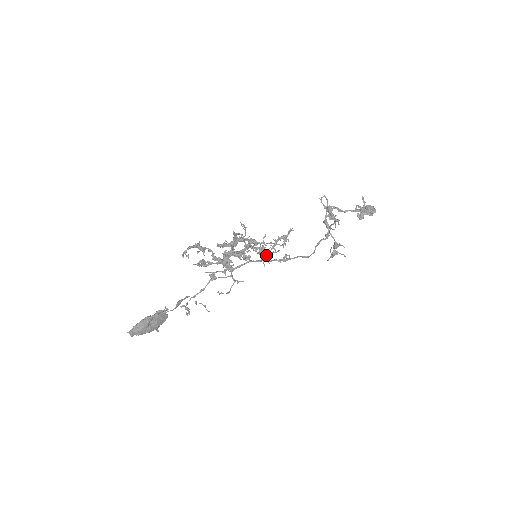
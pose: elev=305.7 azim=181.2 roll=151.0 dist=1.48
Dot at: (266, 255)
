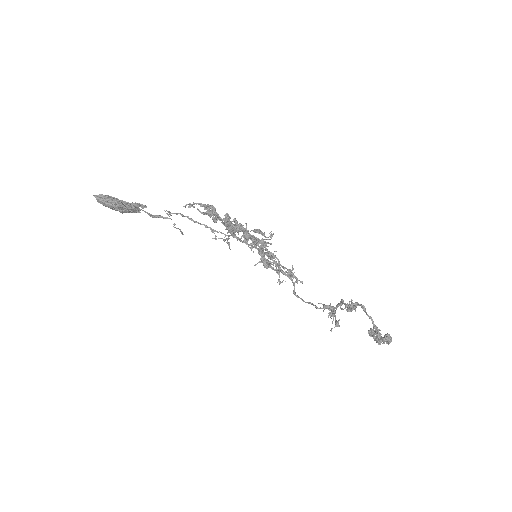
Dot at: (264, 264)
